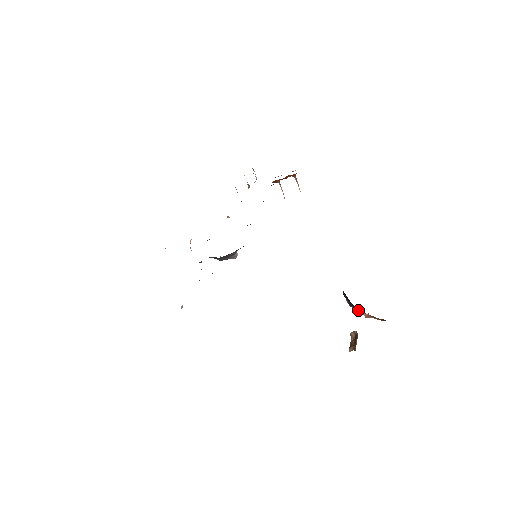
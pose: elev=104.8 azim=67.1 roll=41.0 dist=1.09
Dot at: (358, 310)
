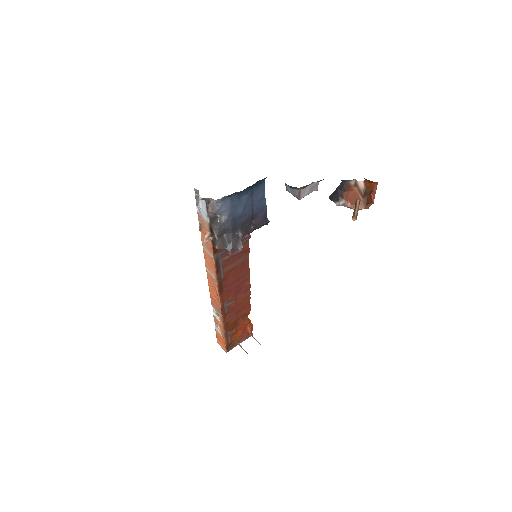
Dot at: (346, 204)
